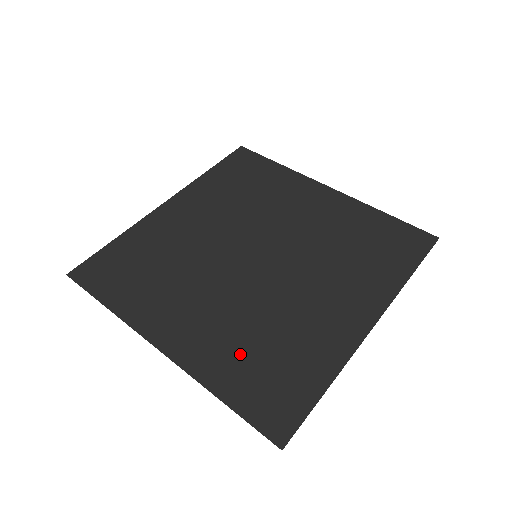
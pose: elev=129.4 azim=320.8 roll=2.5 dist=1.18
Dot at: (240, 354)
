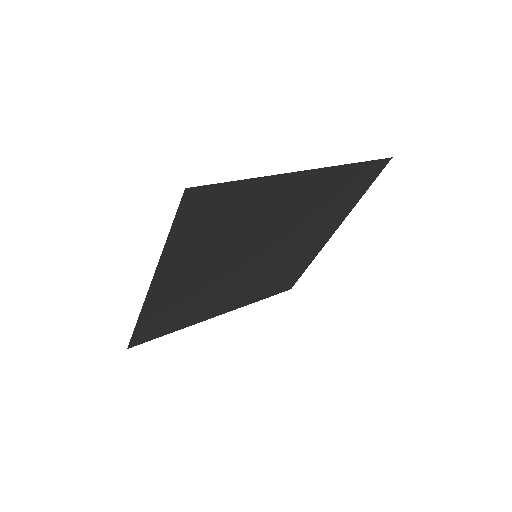
Dot at: (202, 240)
